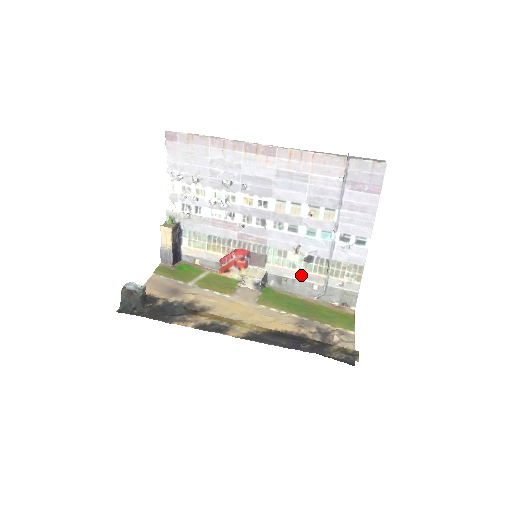
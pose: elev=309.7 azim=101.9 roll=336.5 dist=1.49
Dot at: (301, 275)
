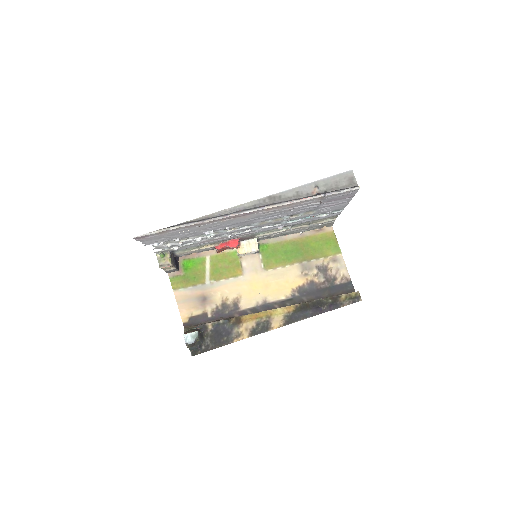
Dot at: (287, 231)
